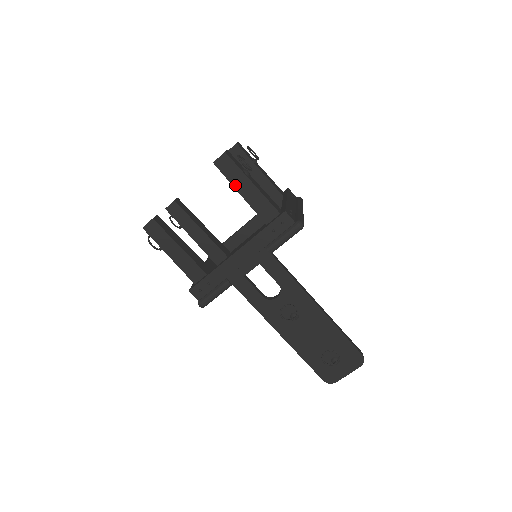
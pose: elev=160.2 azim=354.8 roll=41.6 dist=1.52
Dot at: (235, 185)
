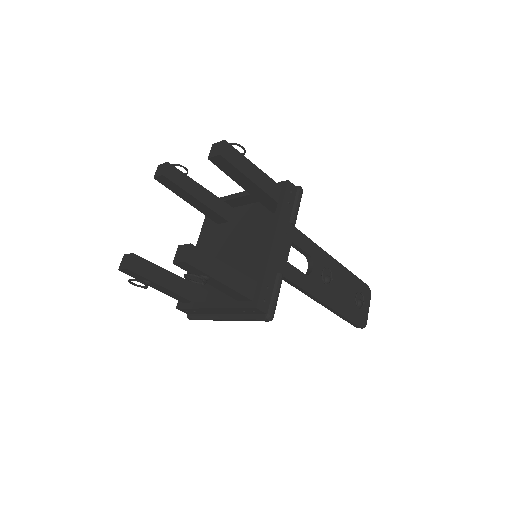
Dot at: (244, 172)
